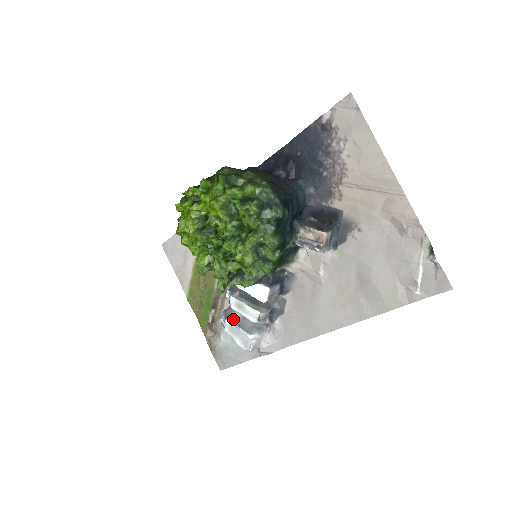
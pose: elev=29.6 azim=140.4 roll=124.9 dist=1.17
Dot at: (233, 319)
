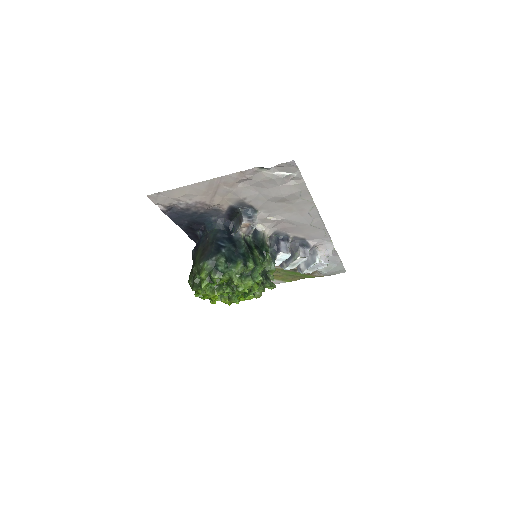
Dot at: (303, 268)
